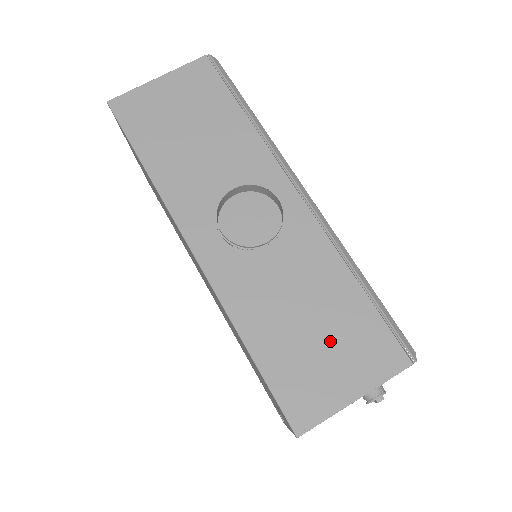
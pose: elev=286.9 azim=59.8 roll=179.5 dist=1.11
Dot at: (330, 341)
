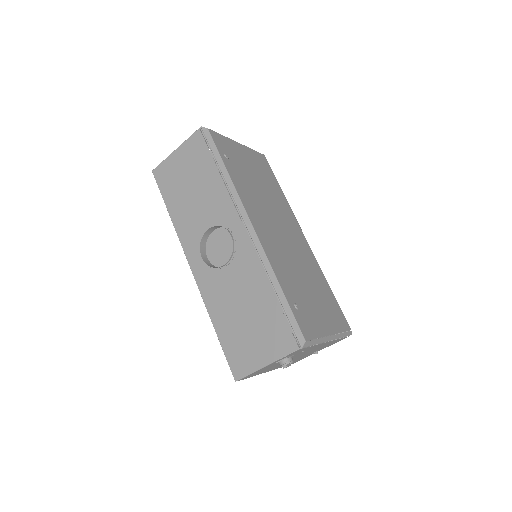
Dot at: (255, 329)
